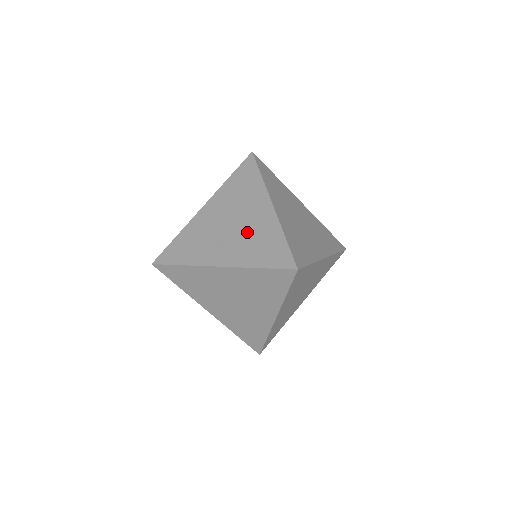
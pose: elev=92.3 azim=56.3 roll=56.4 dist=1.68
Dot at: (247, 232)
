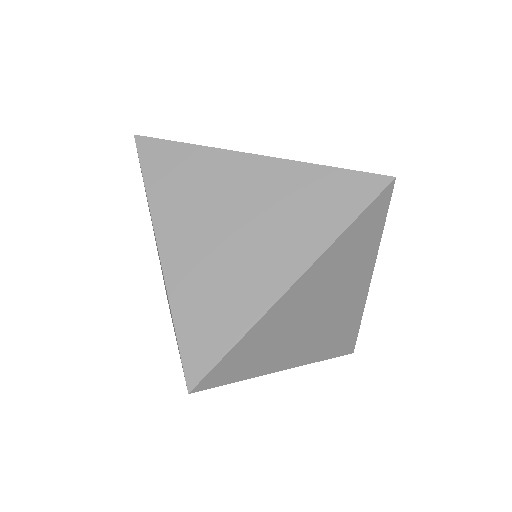
Dot at: occluded
